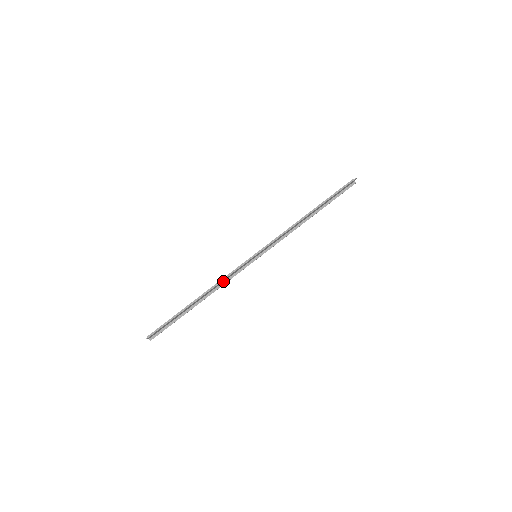
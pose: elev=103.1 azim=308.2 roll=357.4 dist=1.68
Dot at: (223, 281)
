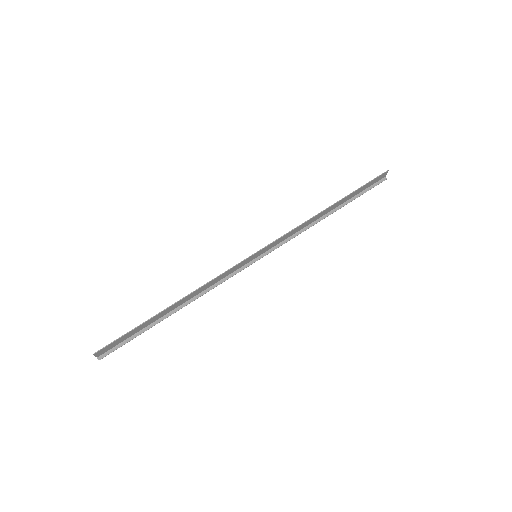
Dot at: (209, 285)
